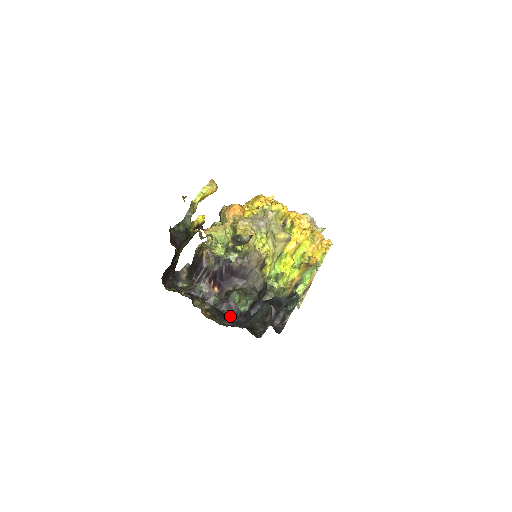
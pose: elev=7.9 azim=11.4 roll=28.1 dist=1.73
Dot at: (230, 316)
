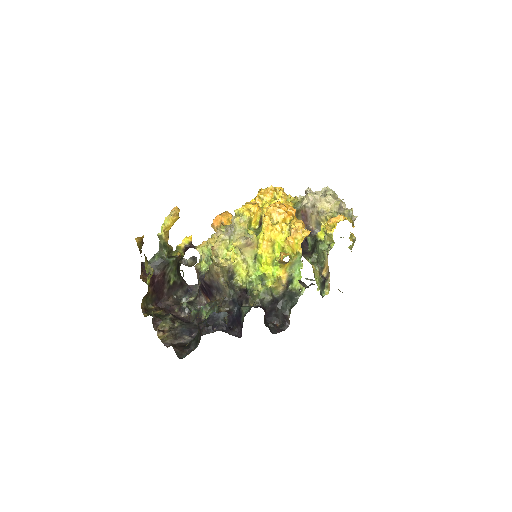
Dot at: occluded
